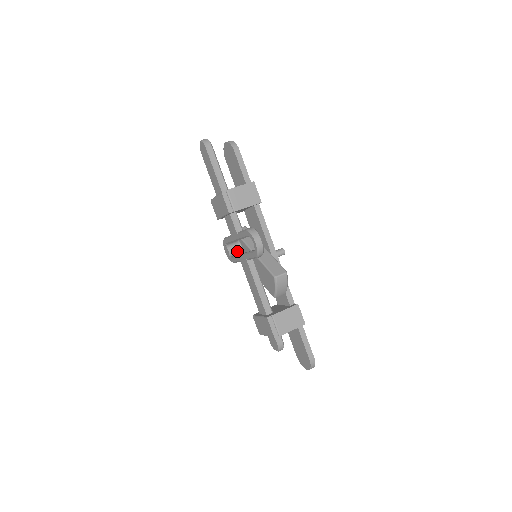
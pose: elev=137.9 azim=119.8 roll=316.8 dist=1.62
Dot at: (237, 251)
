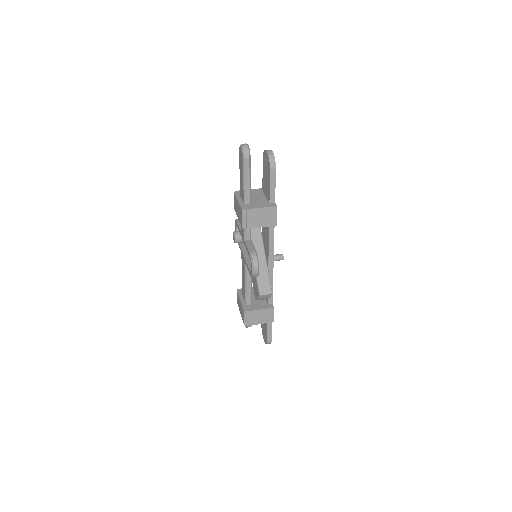
Dot at: (242, 241)
